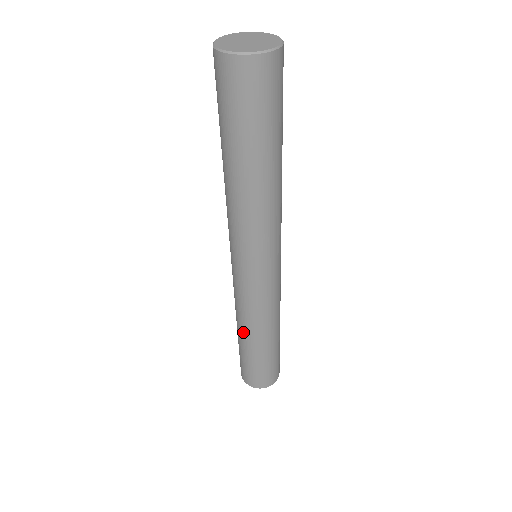
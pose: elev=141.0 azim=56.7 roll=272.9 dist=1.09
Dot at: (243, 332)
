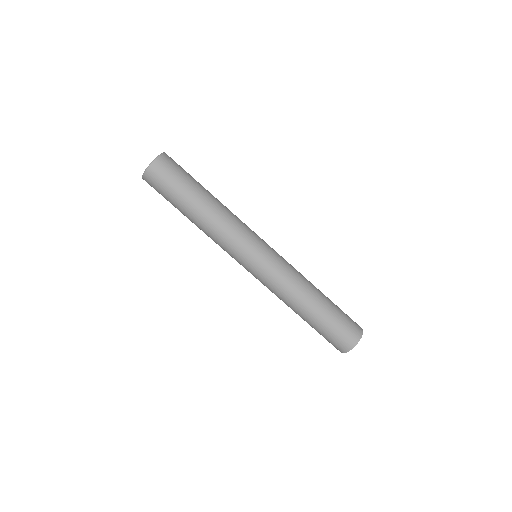
Dot at: (293, 310)
